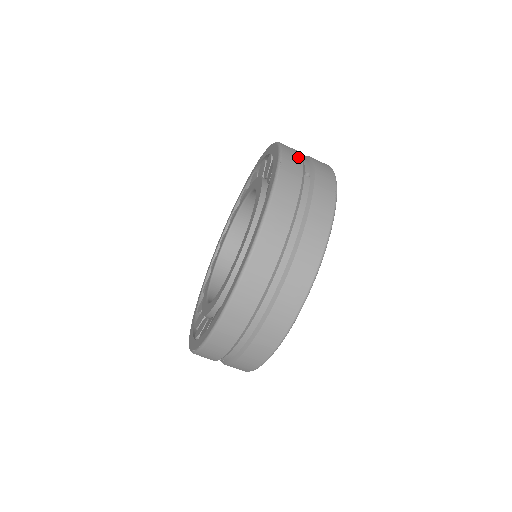
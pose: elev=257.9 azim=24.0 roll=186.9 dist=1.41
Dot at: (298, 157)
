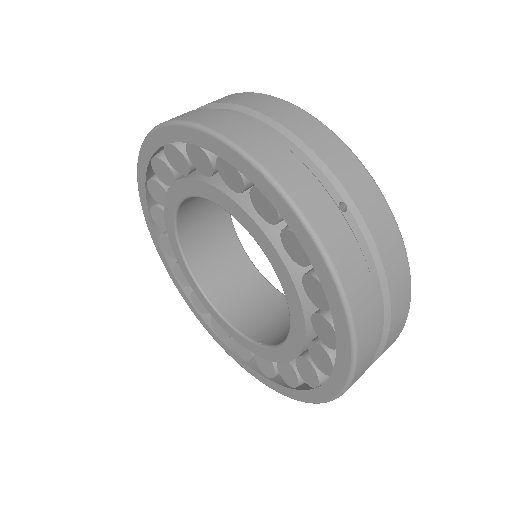
Dot at: (311, 184)
